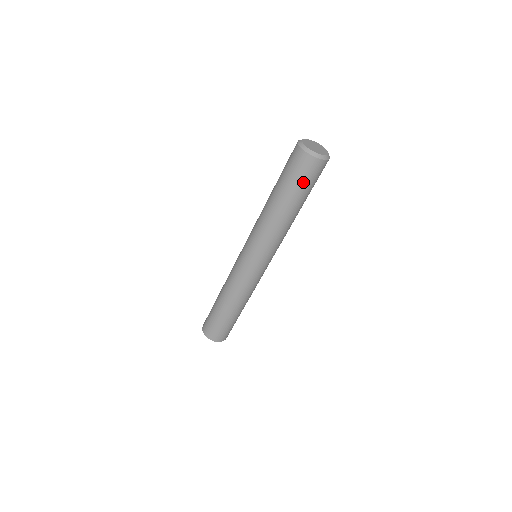
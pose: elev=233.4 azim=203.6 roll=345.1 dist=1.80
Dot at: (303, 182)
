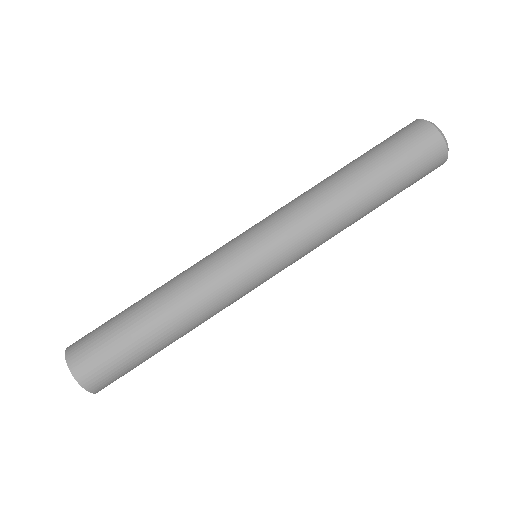
Dot at: (400, 151)
